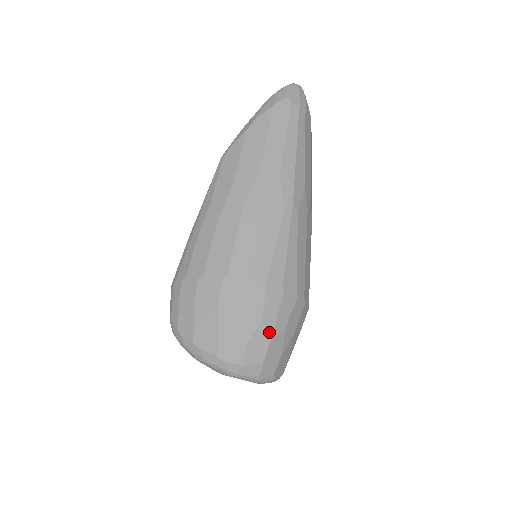
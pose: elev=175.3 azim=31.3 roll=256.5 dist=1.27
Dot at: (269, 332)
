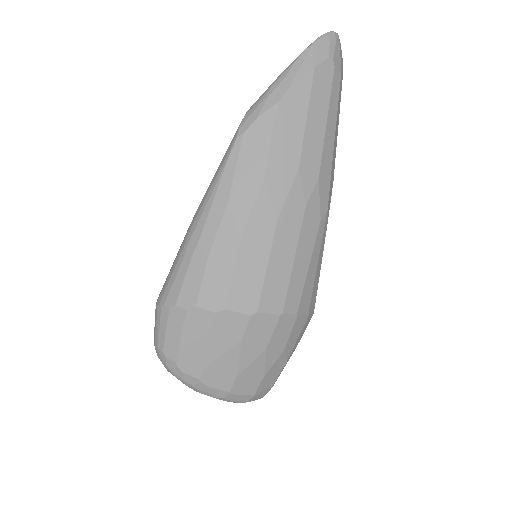
Dot at: (286, 358)
